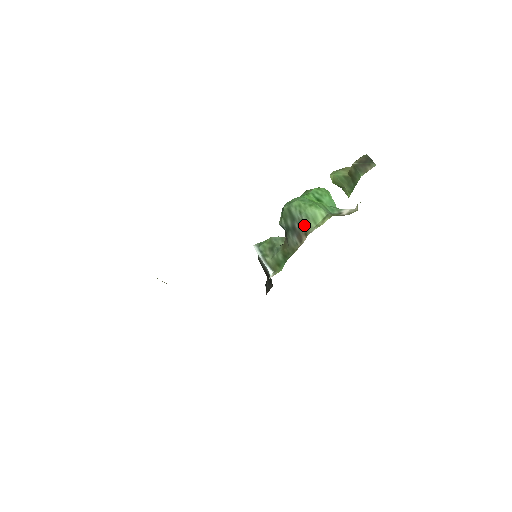
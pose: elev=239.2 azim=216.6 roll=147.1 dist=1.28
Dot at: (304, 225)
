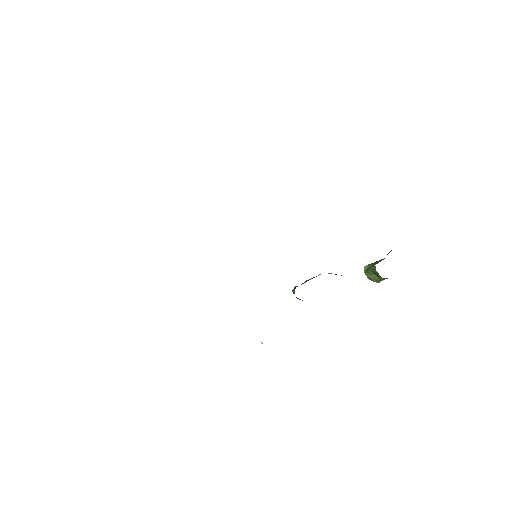
Dot at: occluded
